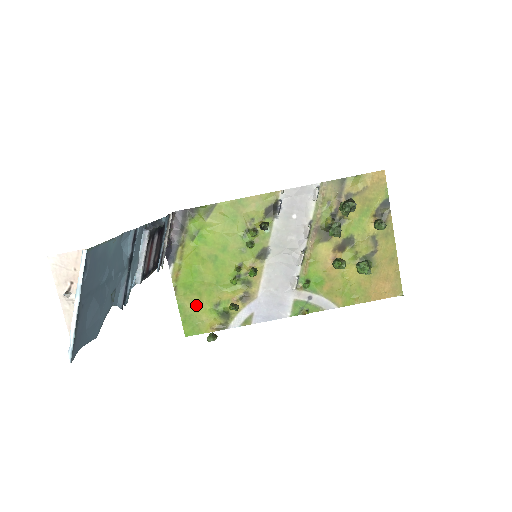
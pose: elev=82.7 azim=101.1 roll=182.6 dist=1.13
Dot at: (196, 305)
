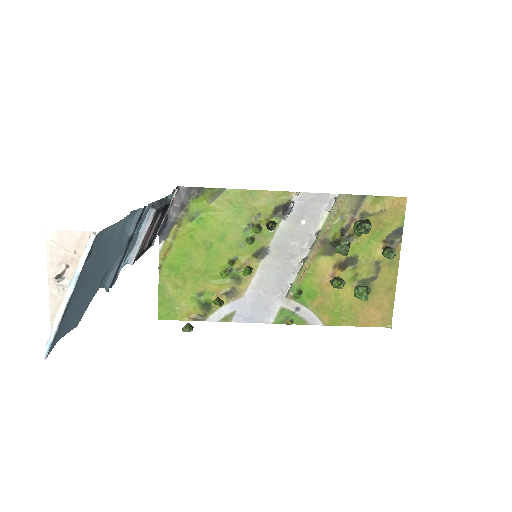
Dot at: (178, 289)
